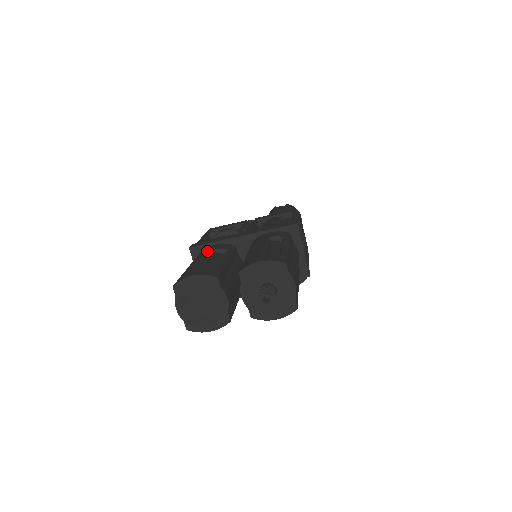
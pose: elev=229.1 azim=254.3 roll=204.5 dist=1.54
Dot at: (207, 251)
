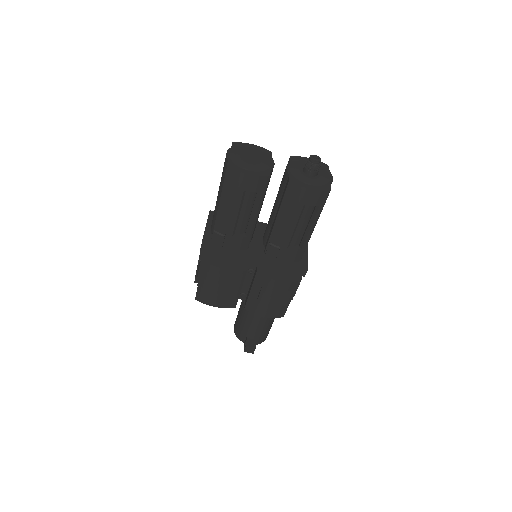
Dot at: occluded
